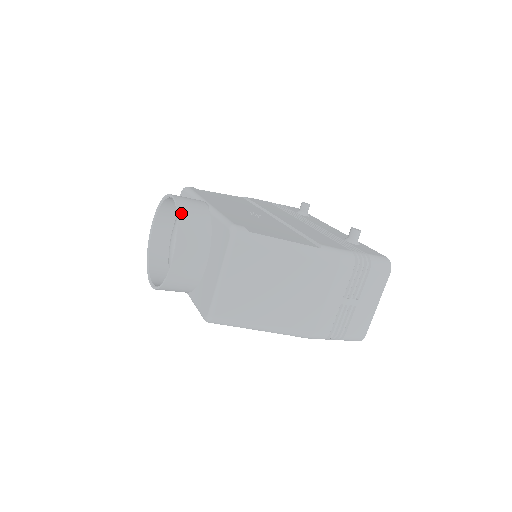
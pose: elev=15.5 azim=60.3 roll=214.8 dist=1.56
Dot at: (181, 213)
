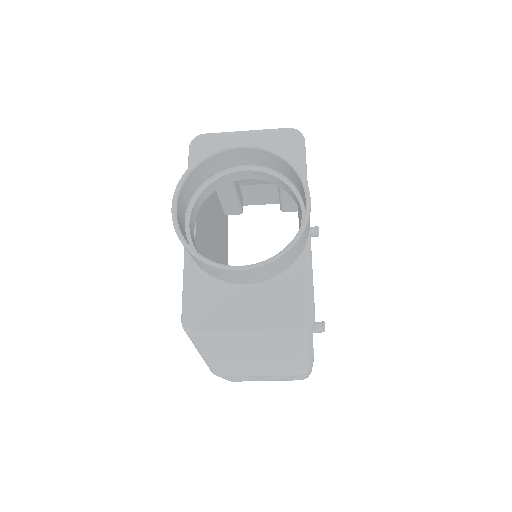
Dot at: (299, 241)
